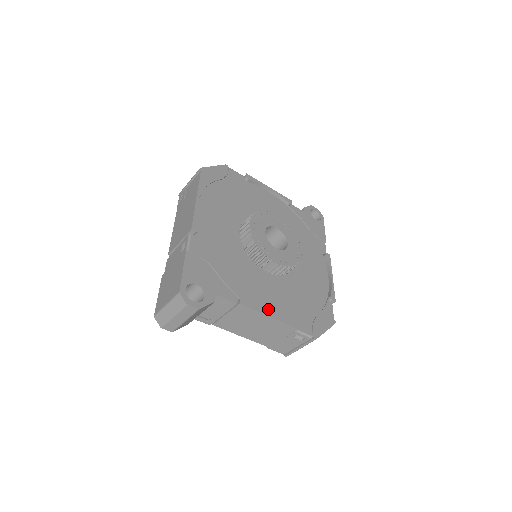
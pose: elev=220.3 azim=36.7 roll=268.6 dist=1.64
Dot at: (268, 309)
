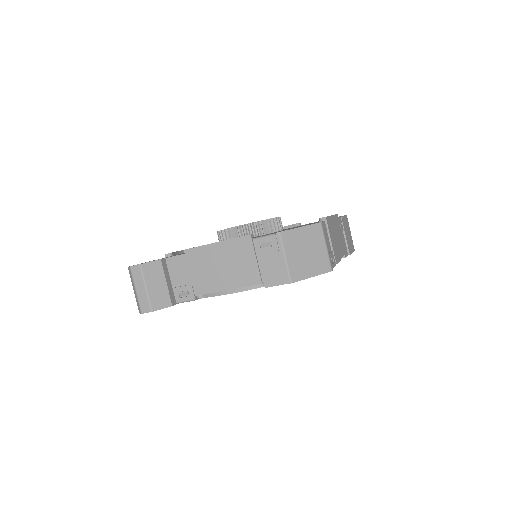
Dot at: occluded
